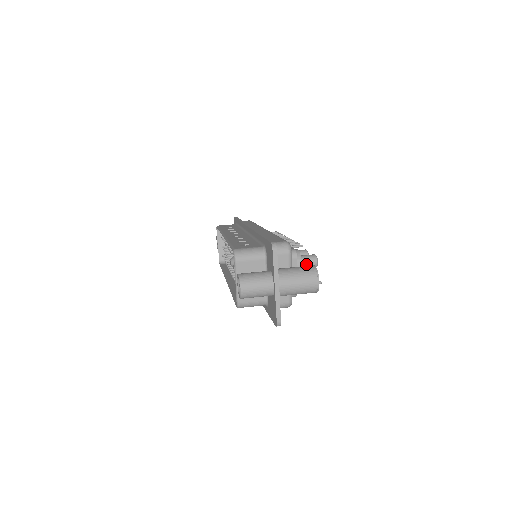
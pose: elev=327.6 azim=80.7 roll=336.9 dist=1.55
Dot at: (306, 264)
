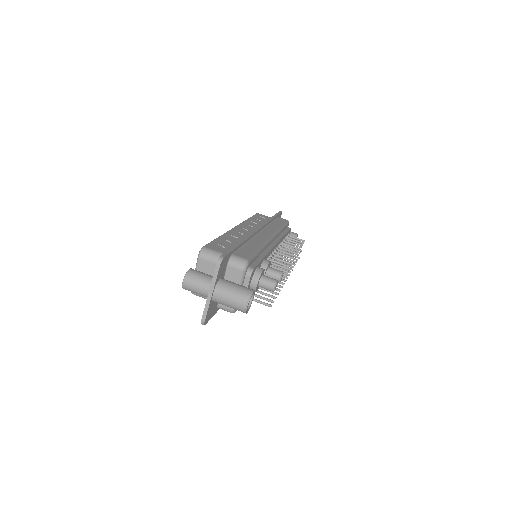
Dot at: (264, 285)
